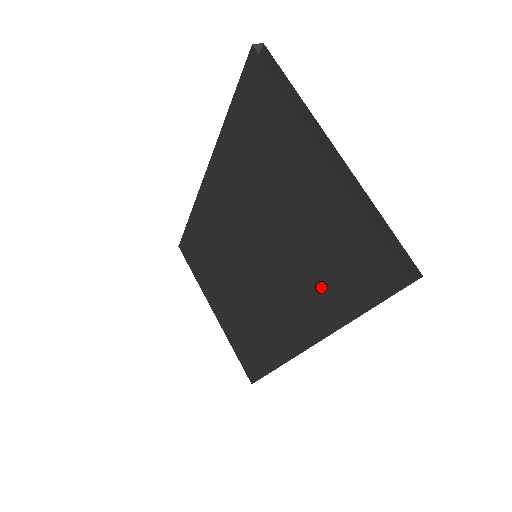
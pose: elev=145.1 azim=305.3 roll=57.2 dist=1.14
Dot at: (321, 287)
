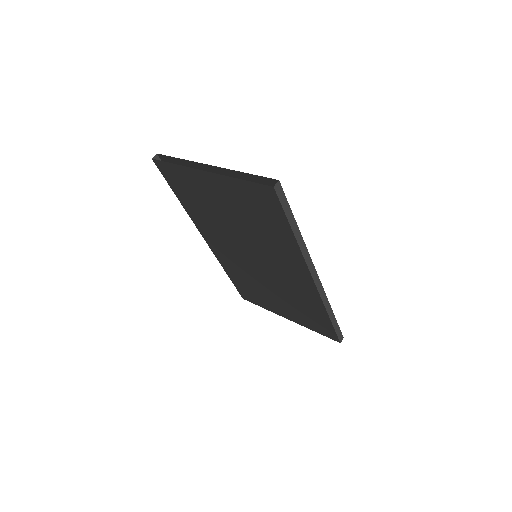
Dot at: (274, 235)
